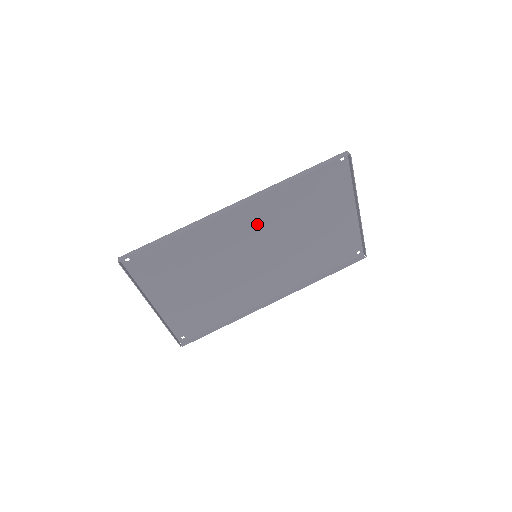
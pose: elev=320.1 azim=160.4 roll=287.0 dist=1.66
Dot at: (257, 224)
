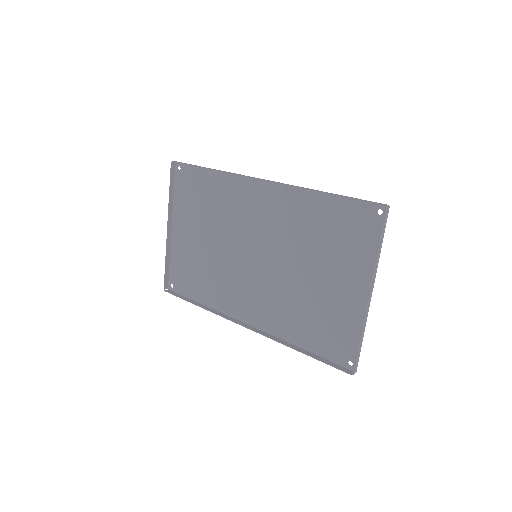
Dot at: (272, 220)
